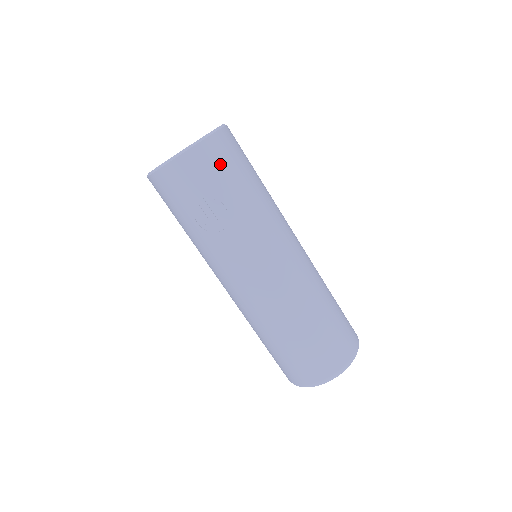
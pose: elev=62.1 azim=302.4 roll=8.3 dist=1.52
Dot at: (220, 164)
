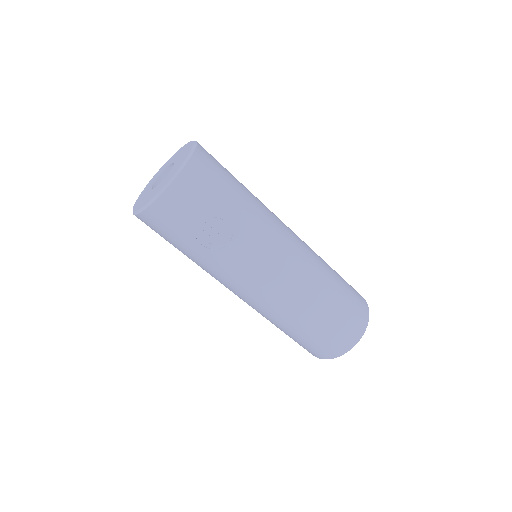
Dot at: (208, 182)
